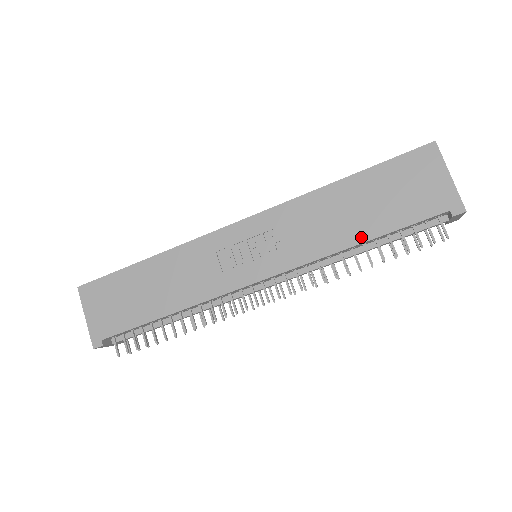
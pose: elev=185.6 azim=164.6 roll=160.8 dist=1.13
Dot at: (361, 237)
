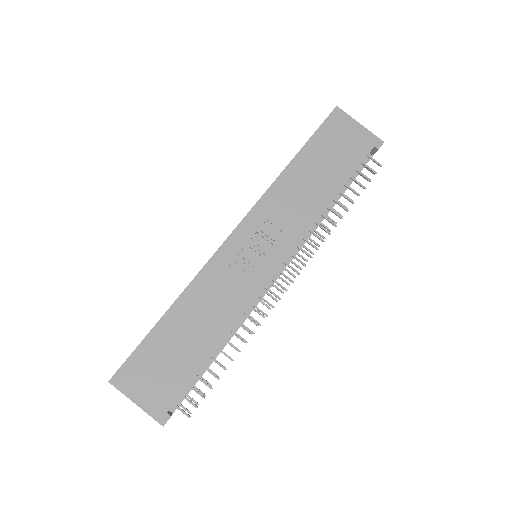
Dot at: (331, 194)
